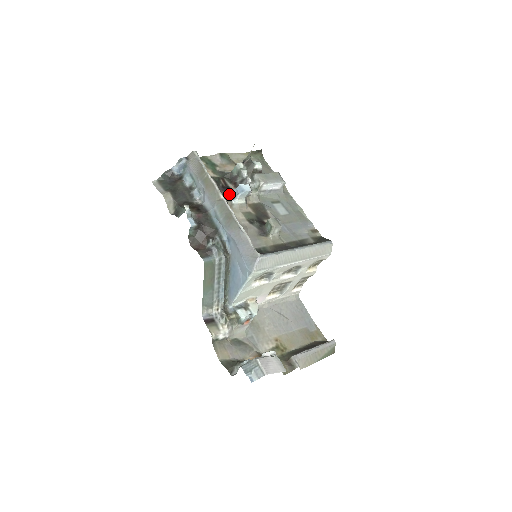
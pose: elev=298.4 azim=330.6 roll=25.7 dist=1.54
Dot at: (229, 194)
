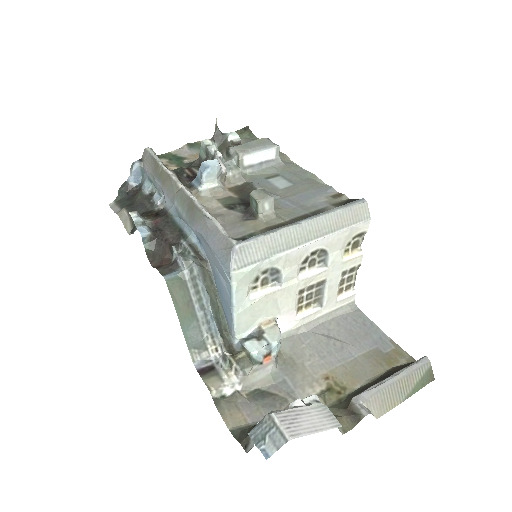
Dot at: (194, 181)
